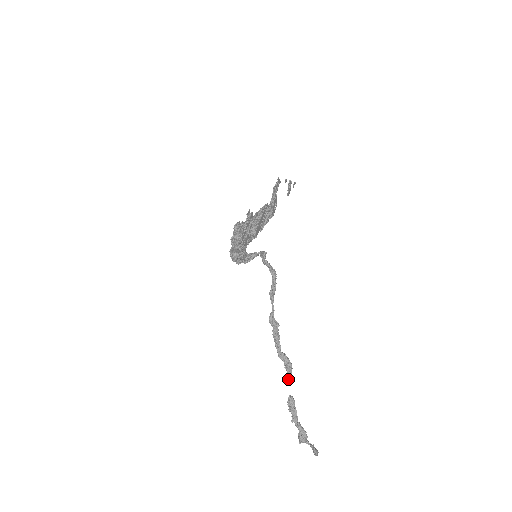
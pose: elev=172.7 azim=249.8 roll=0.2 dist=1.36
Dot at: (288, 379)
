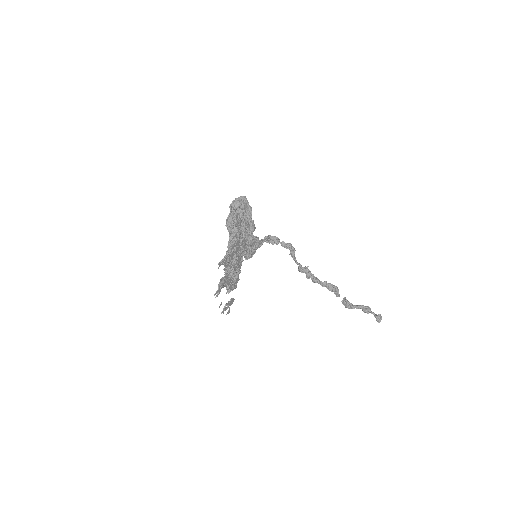
Dot at: (336, 295)
